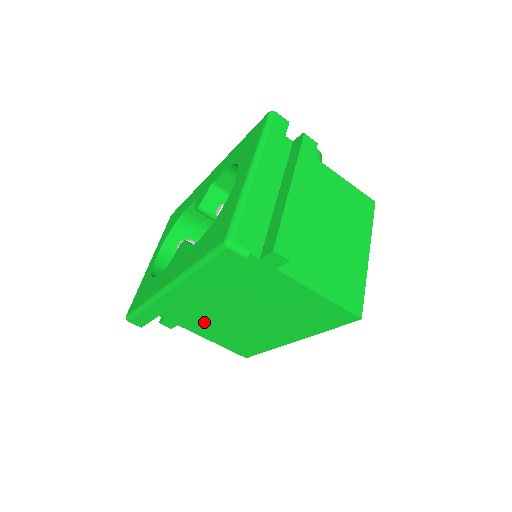
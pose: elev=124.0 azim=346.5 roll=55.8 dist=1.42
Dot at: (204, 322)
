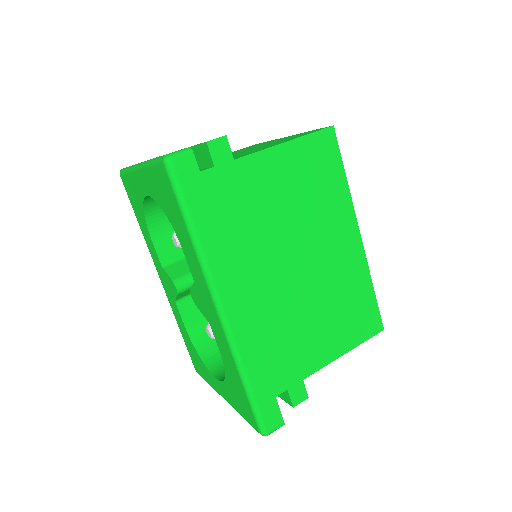
Dot at: (304, 333)
